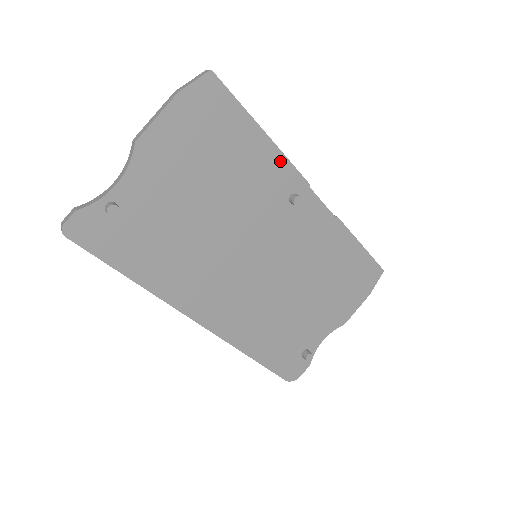
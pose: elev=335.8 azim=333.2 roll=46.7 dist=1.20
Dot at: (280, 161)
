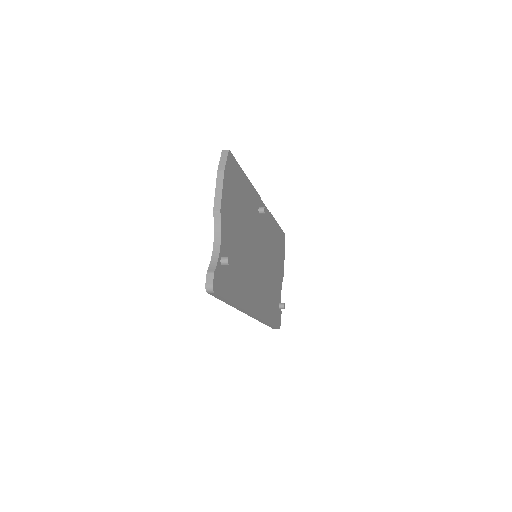
Dot at: (252, 190)
